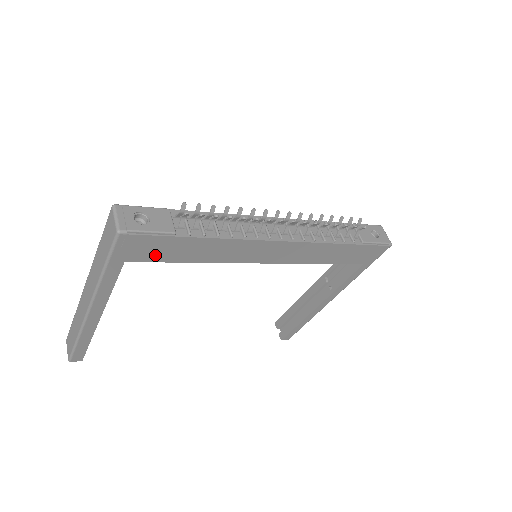
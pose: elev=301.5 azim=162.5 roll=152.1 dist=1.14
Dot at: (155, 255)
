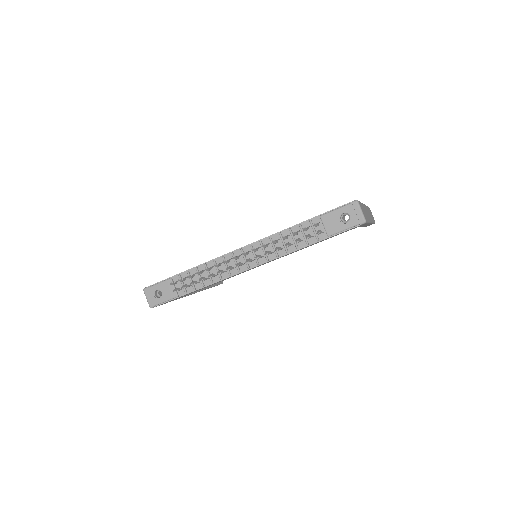
Dot at: (182, 296)
